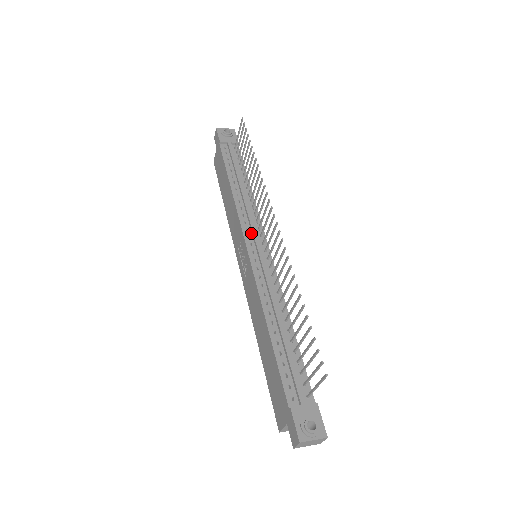
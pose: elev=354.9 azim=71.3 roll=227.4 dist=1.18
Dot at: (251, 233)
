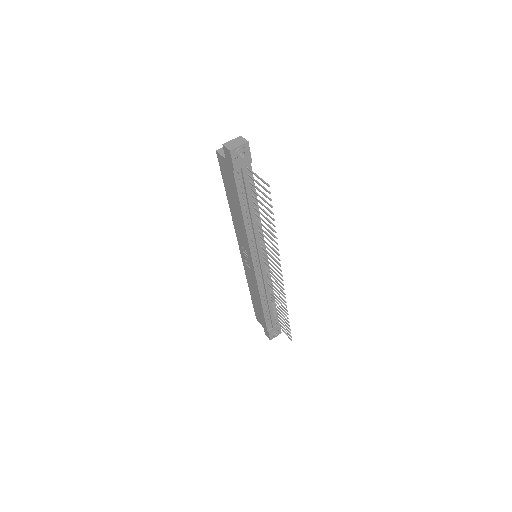
Dot at: (257, 253)
